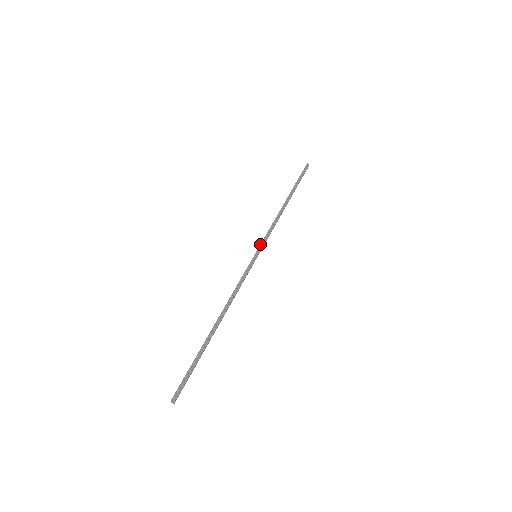
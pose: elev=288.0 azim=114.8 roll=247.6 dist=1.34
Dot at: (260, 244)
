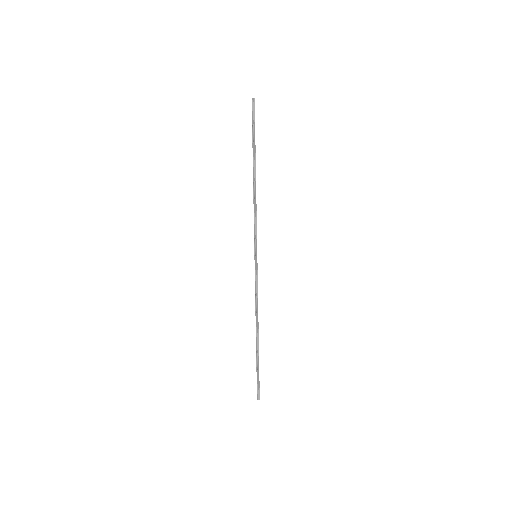
Dot at: (254, 242)
